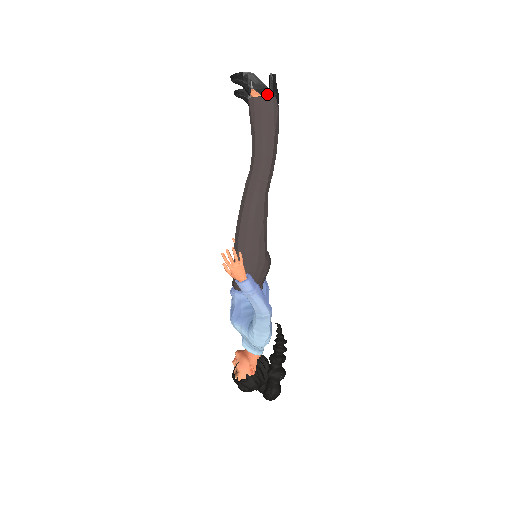
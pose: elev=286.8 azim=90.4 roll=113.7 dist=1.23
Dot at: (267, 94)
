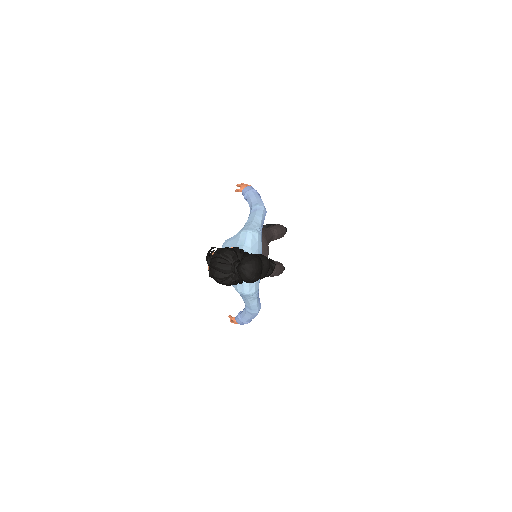
Dot at: occluded
